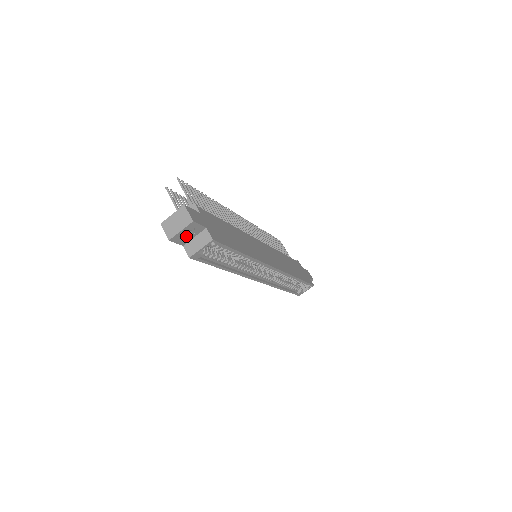
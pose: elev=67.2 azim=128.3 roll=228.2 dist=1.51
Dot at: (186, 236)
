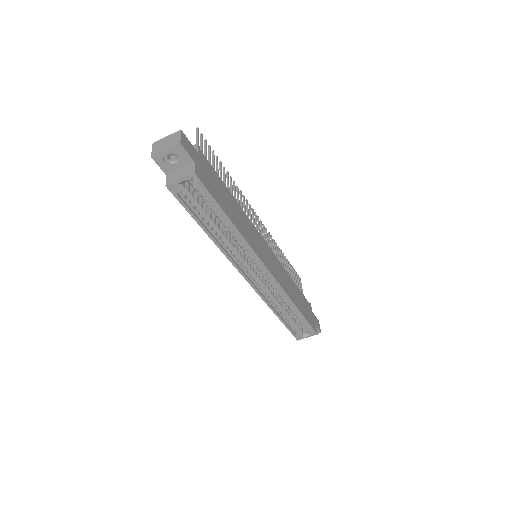
Dot at: (171, 162)
